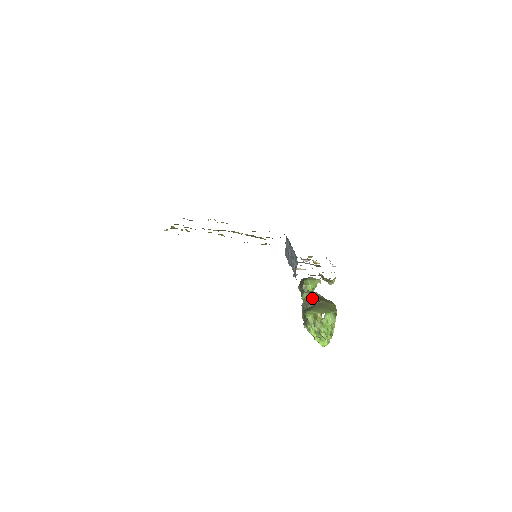
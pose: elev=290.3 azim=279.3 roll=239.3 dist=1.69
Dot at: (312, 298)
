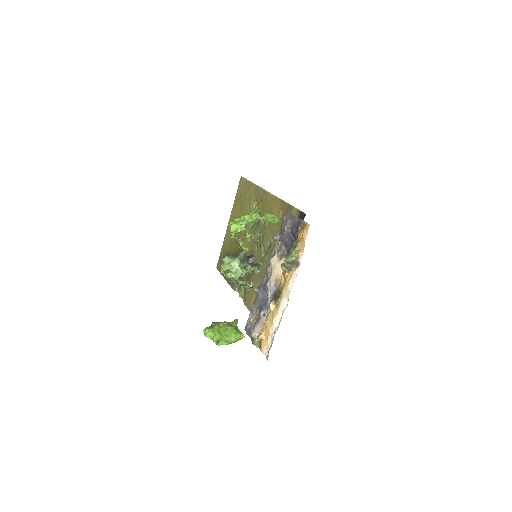
Dot at: occluded
